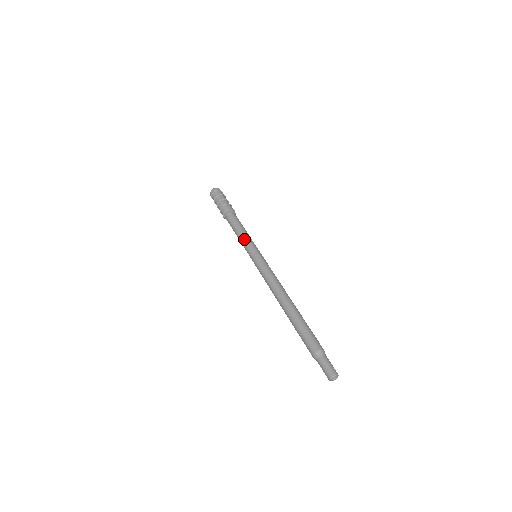
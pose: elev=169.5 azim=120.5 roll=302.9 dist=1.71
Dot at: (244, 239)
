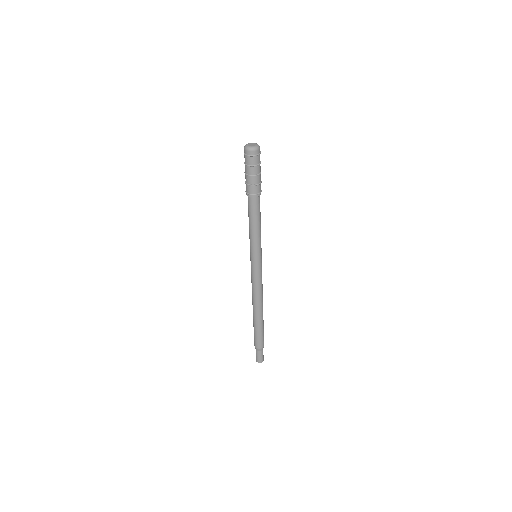
Dot at: (251, 239)
